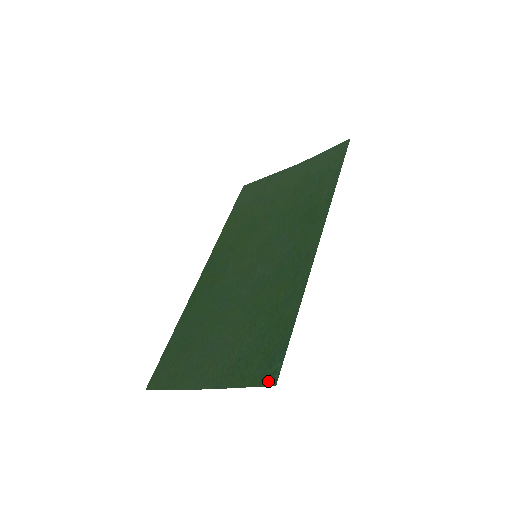
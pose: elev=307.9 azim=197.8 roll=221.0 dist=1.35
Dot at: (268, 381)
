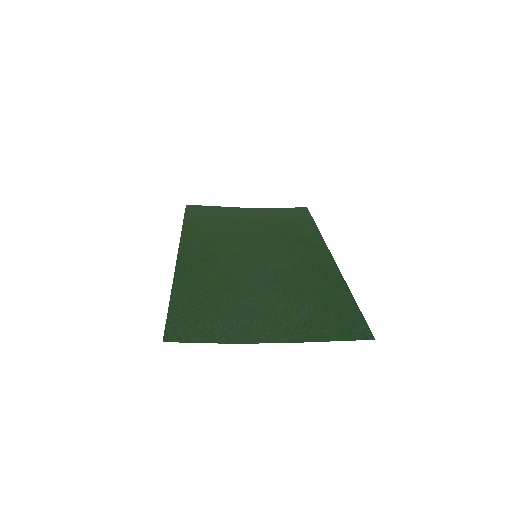
Dot at: (363, 337)
